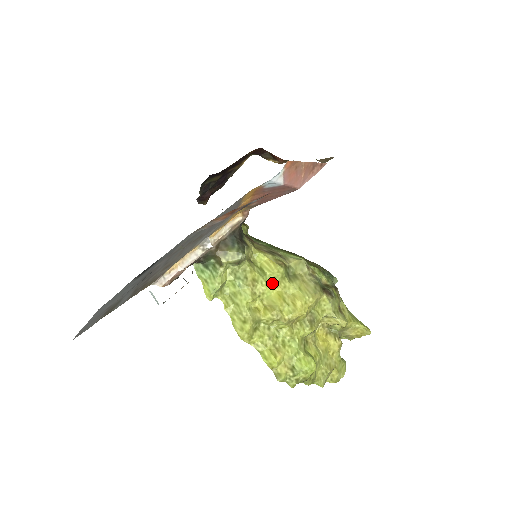
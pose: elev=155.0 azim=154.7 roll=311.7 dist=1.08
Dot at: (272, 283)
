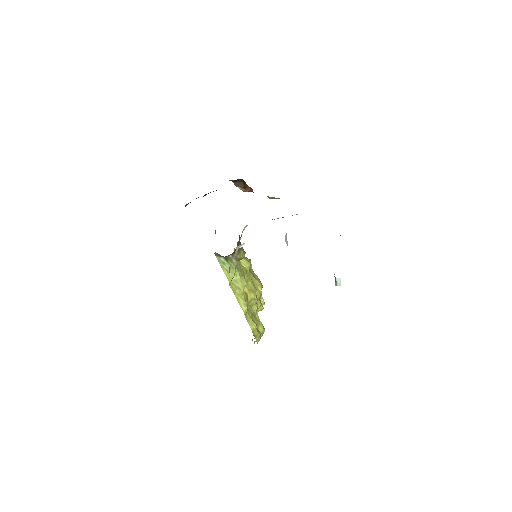
Dot at: (248, 274)
